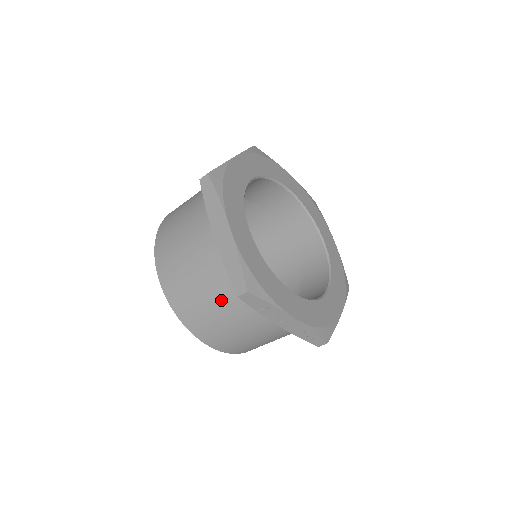
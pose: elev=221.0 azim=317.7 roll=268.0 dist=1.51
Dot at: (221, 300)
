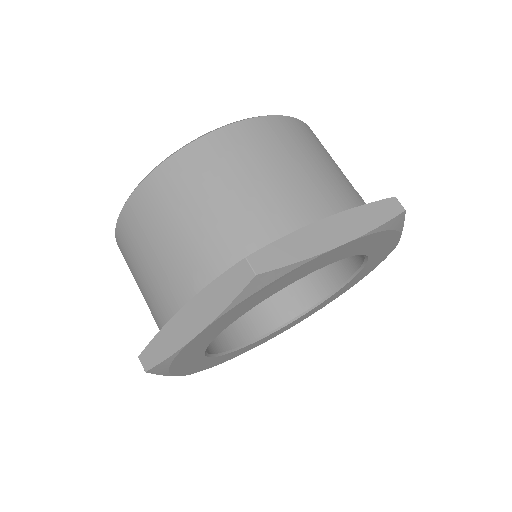
Dot at: (148, 300)
